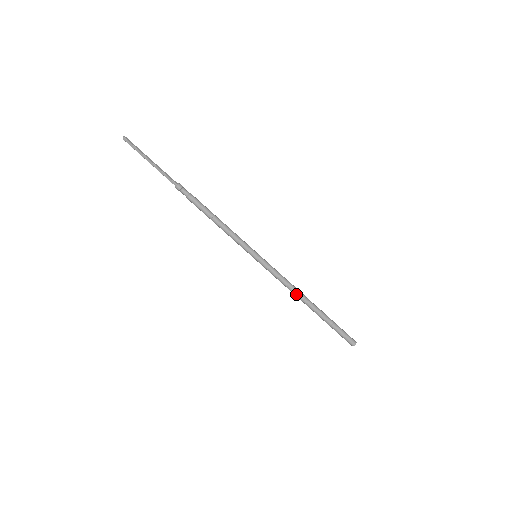
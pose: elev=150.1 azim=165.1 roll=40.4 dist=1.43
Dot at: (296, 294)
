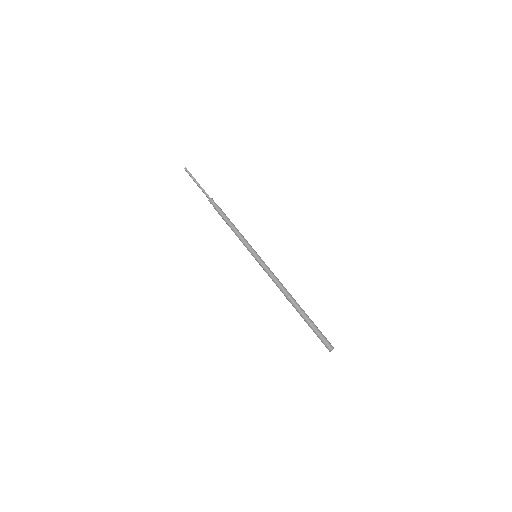
Dot at: (282, 292)
